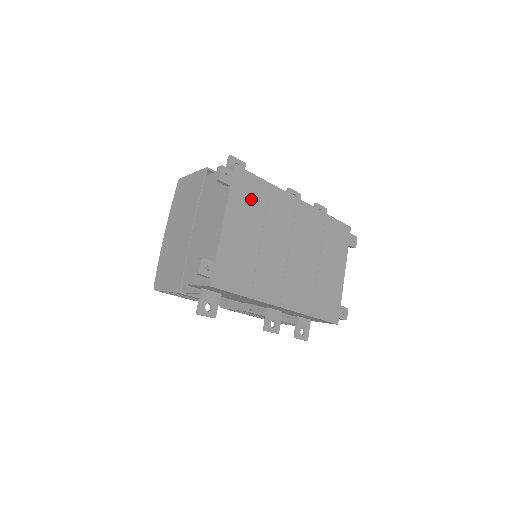
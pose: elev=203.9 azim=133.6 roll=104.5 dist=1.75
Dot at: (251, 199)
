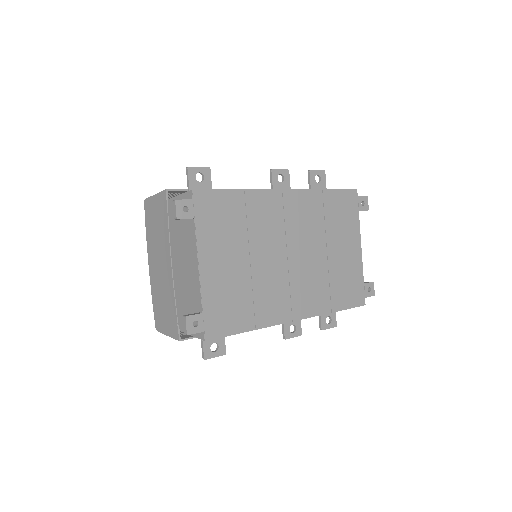
Dot at: (224, 221)
